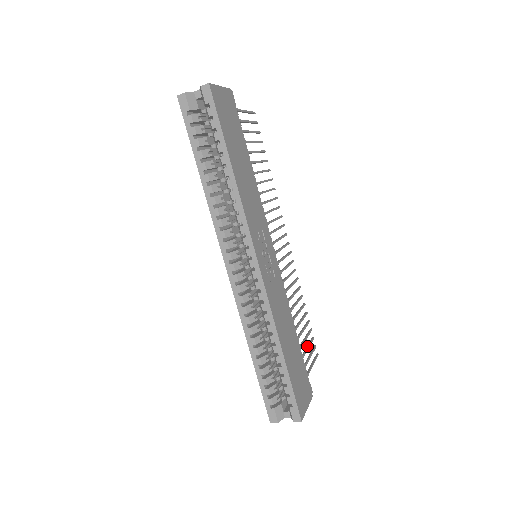
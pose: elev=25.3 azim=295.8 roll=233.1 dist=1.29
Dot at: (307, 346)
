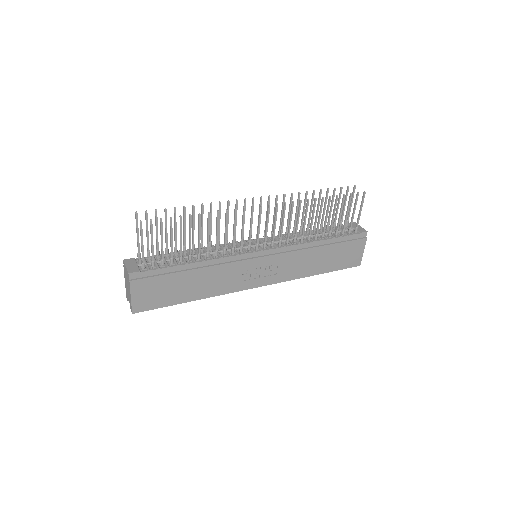
Dot at: (346, 213)
